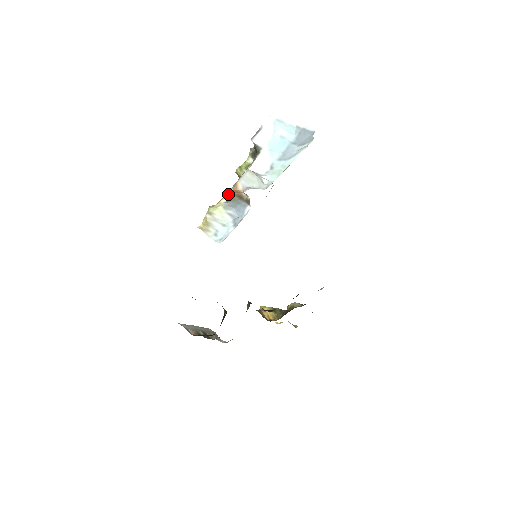
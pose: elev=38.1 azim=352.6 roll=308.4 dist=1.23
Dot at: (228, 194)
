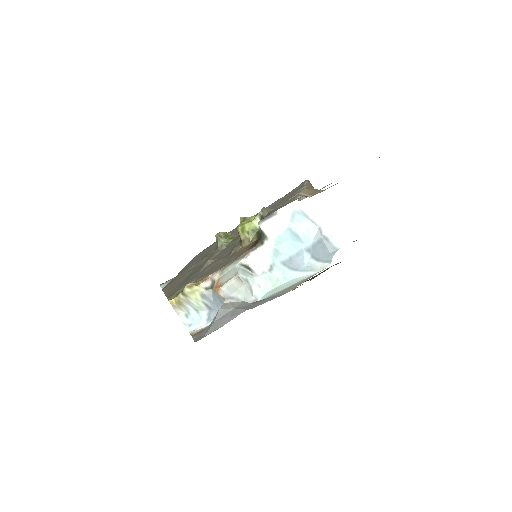
Dot at: (211, 279)
